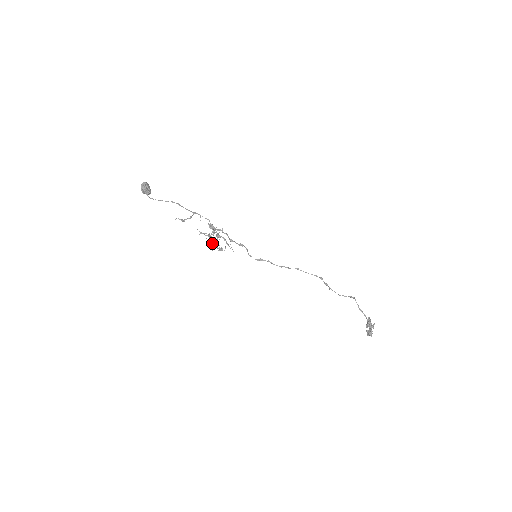
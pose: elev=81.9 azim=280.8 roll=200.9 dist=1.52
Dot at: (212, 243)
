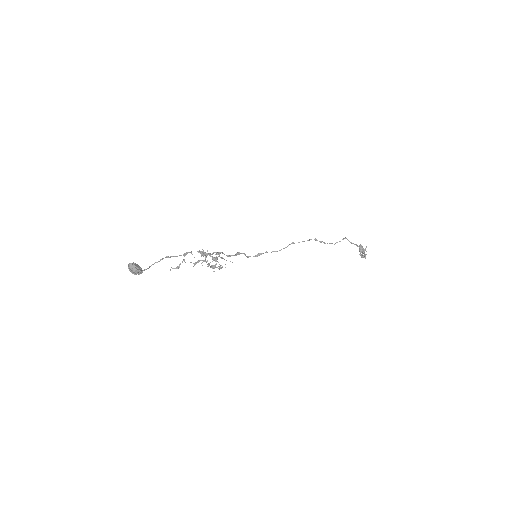
Dot at: (212, 268)
